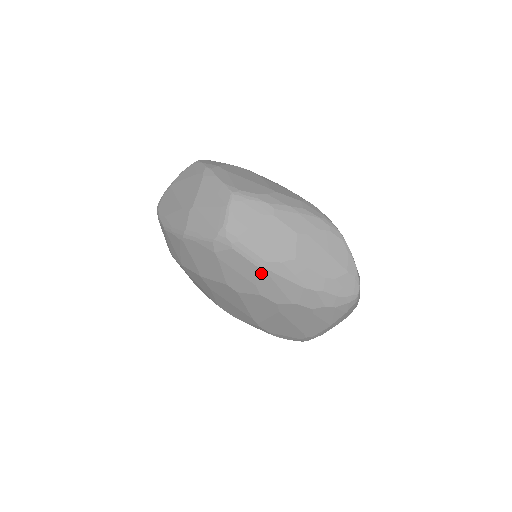
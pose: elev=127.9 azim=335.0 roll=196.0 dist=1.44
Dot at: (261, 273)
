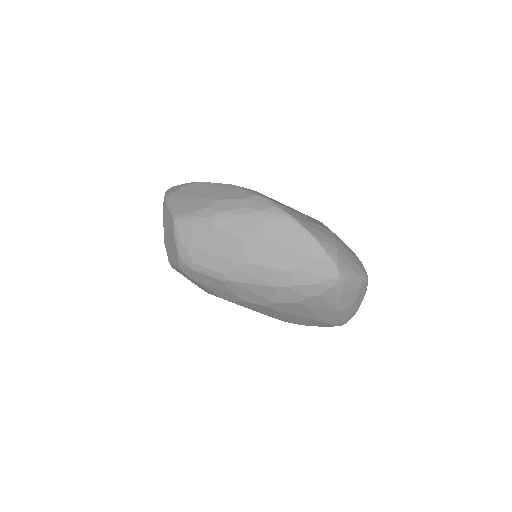
Dot at: (228, 285)
